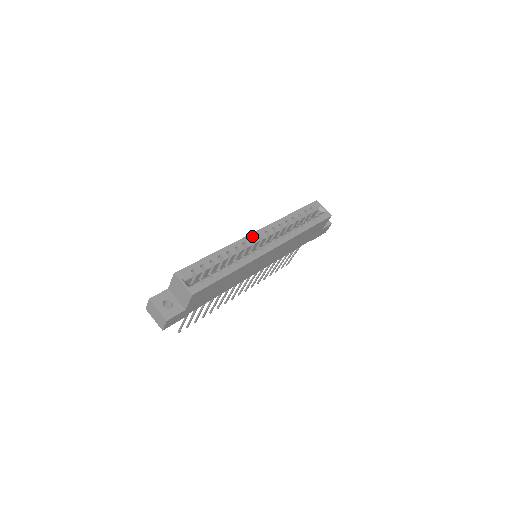
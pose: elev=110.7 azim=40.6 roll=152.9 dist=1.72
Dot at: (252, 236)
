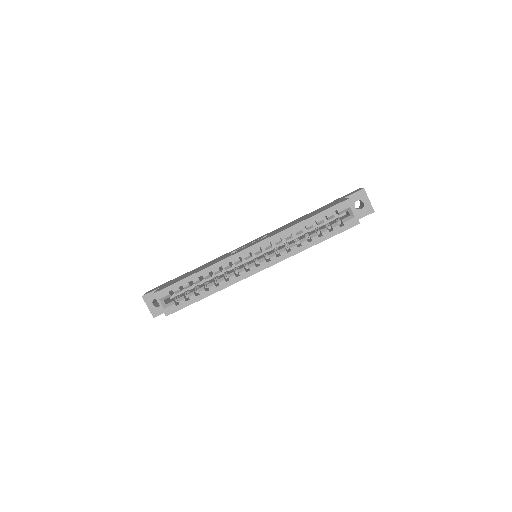
Dot at: (243, 253)
